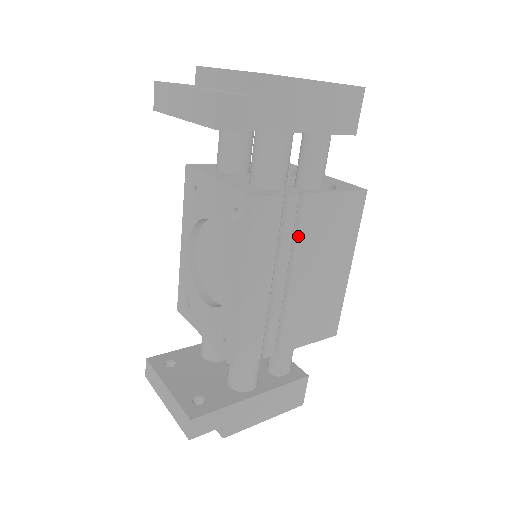
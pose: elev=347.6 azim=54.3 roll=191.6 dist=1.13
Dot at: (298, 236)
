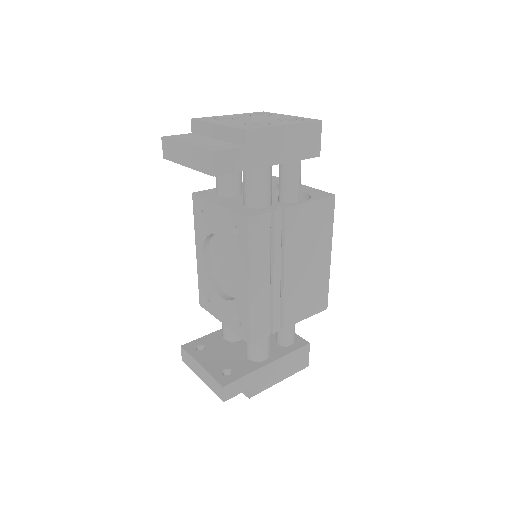
Dot at: (285, 239)
